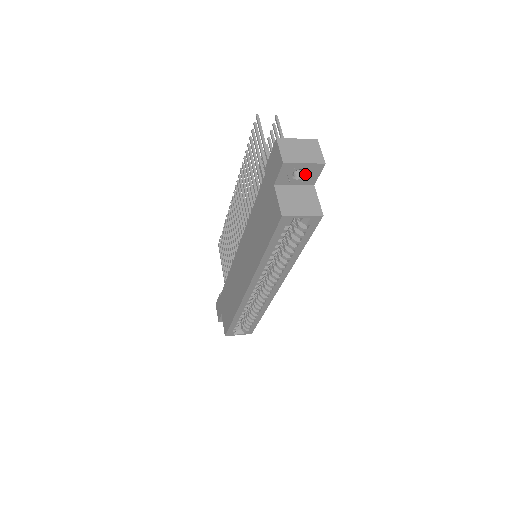
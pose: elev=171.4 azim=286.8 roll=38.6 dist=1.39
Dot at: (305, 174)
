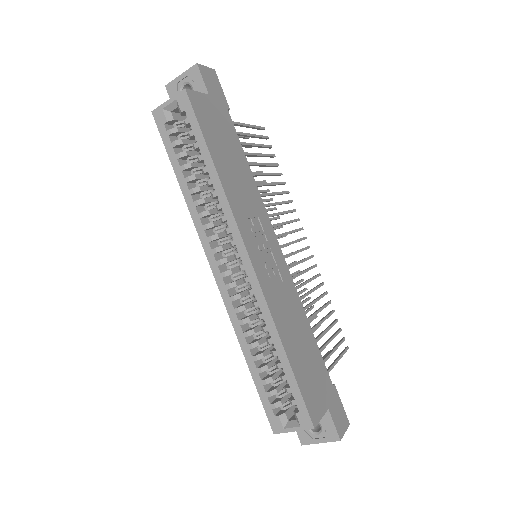
Dot at: (192, 87)
